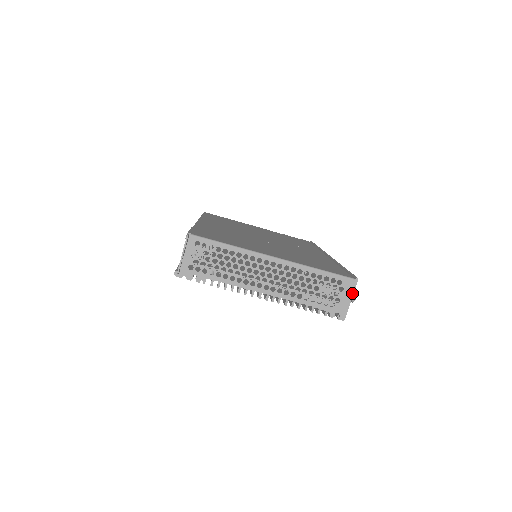
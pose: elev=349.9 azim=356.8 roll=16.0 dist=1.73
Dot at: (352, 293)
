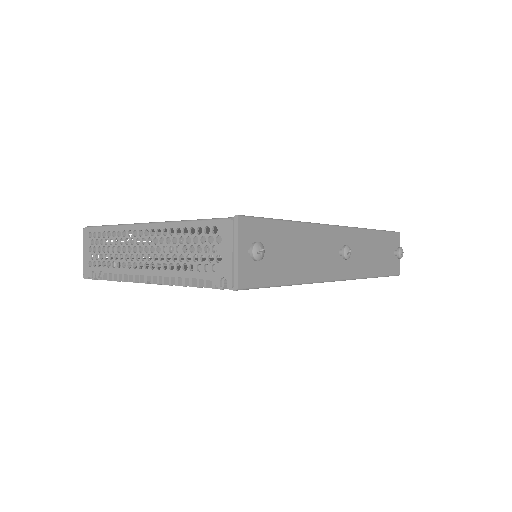
Dot at: (236, 242)
